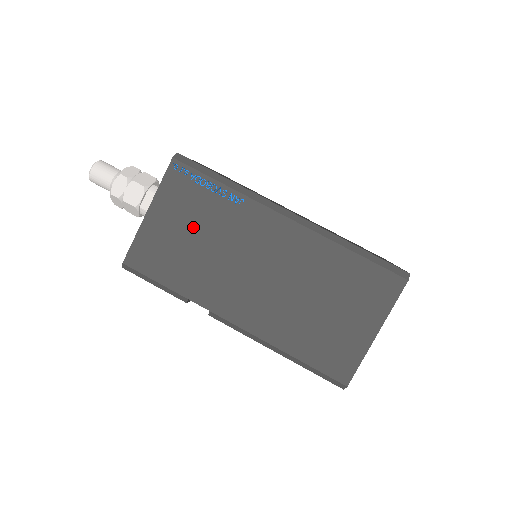
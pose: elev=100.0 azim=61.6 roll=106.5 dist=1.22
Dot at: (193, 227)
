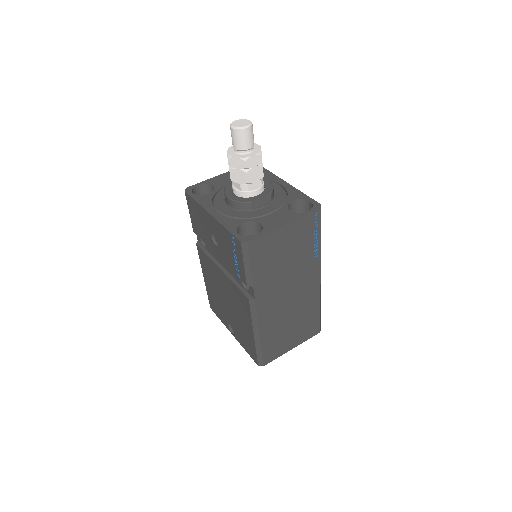
Dot at: (292, 251)
